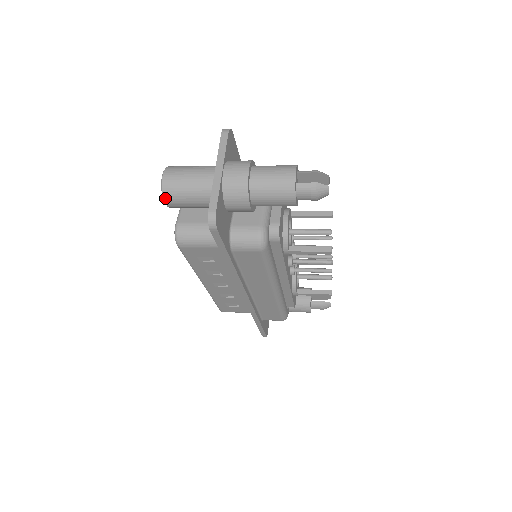
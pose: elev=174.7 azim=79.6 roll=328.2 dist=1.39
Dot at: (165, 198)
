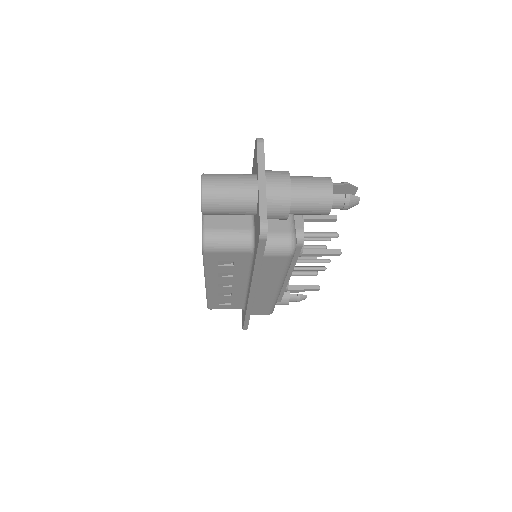
Dot at: (204, 206)
